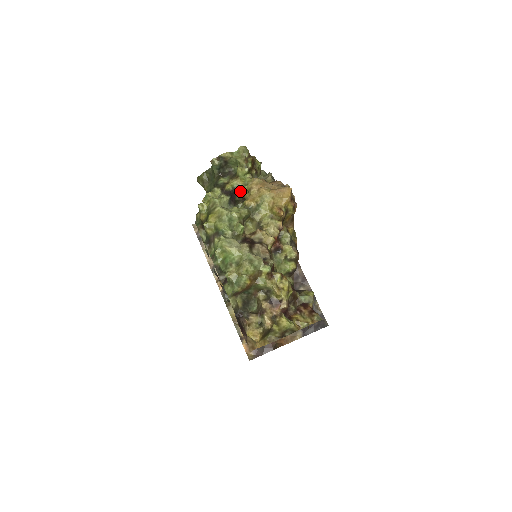
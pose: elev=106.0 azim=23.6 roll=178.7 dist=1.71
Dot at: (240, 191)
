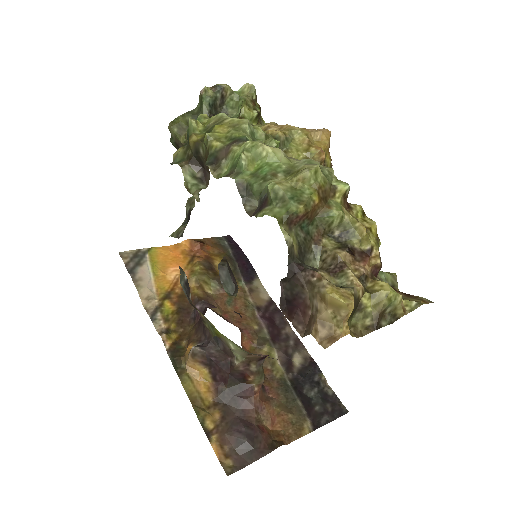
Dot at: occluded
